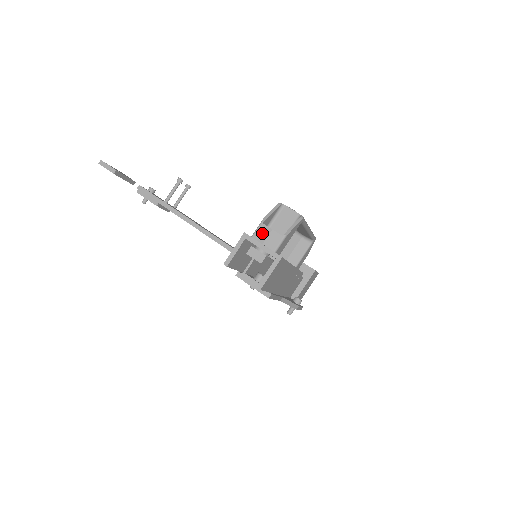
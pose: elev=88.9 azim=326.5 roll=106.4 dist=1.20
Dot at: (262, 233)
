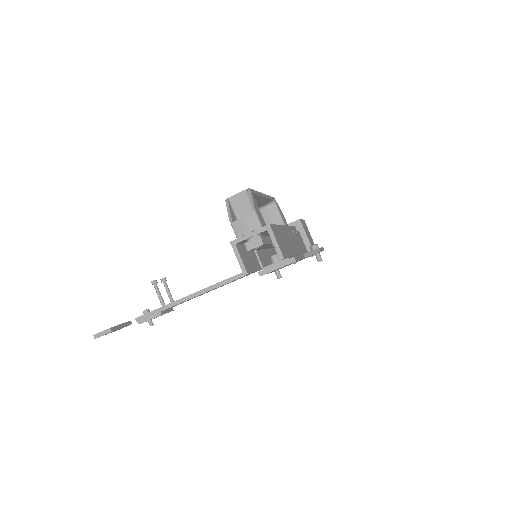
Dot at: (240, 228)
